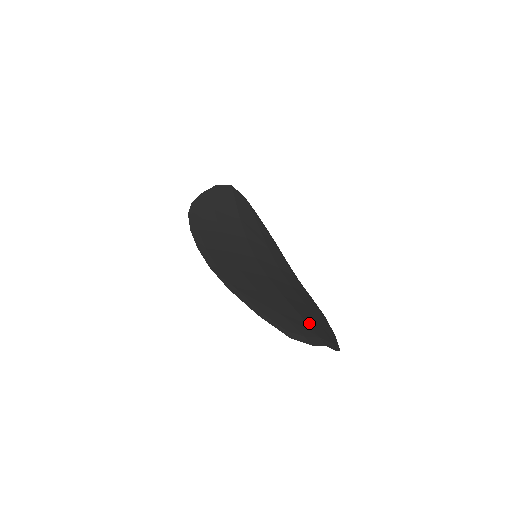
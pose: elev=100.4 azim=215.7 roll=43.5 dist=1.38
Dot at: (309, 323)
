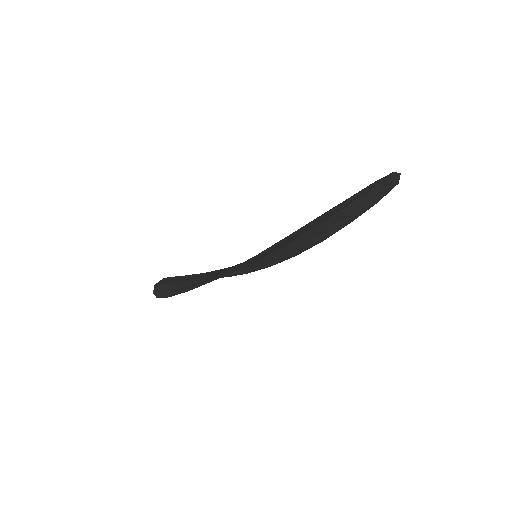
Dot at: occluded
